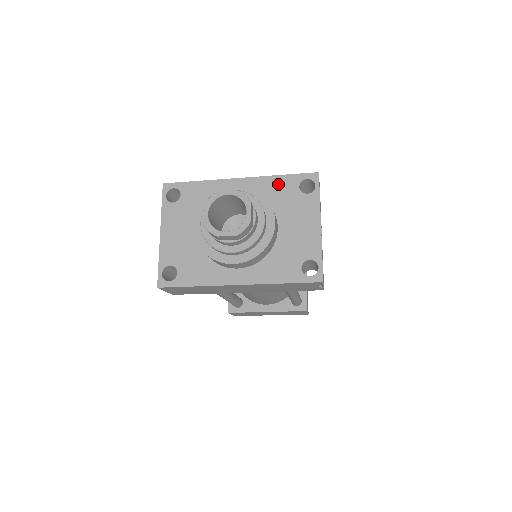
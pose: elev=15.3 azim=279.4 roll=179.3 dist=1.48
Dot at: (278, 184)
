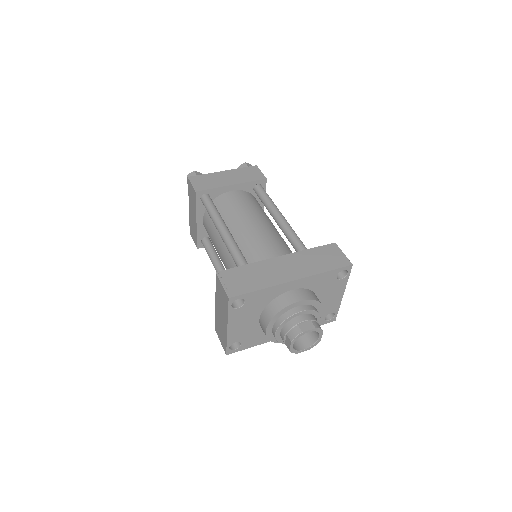
Dot at: (323, 278)
